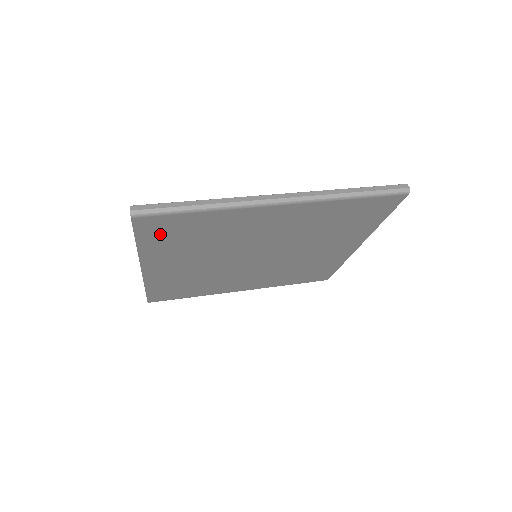
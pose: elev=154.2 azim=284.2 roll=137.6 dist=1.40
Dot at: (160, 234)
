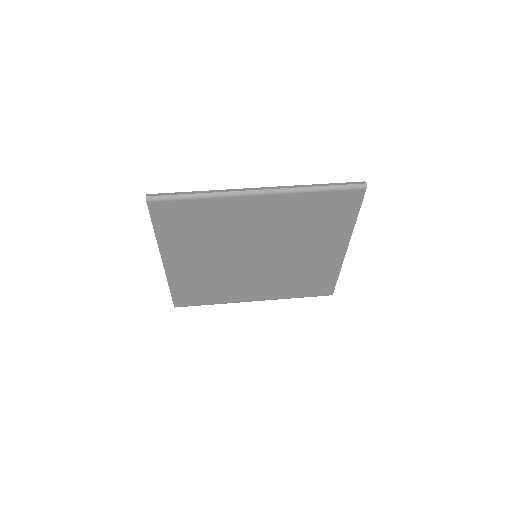
Dot at: (171, 221)
